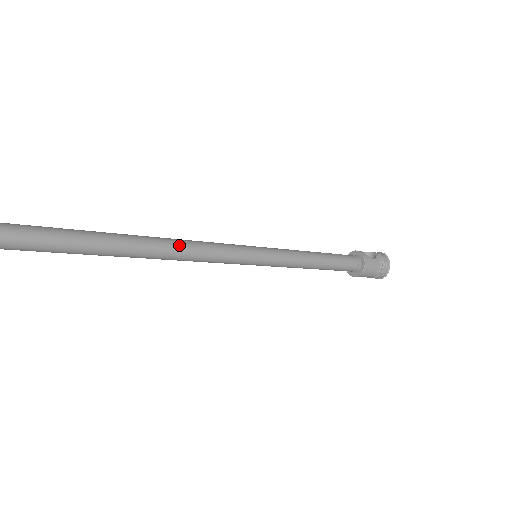
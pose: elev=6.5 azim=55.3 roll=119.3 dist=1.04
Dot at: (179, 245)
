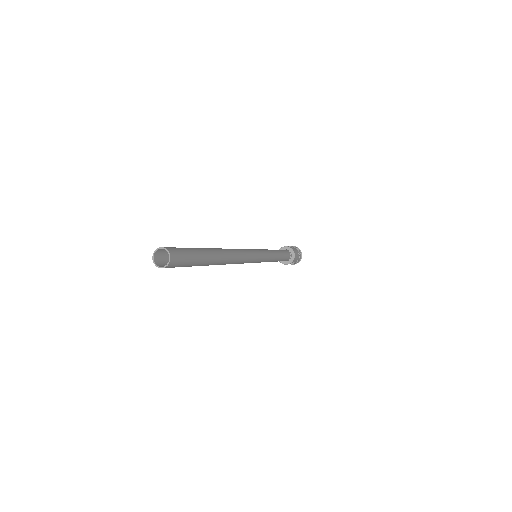
Dot at: (234, 250)
